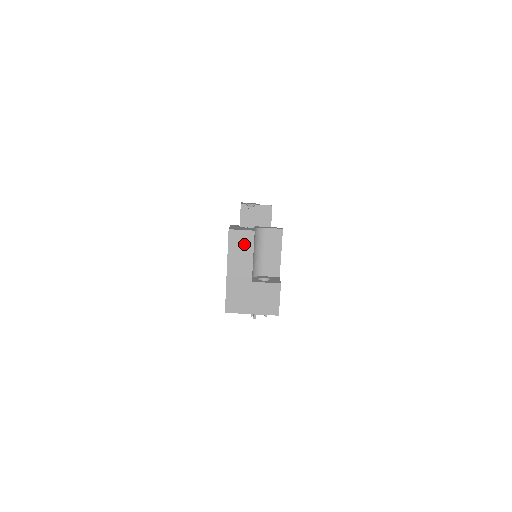
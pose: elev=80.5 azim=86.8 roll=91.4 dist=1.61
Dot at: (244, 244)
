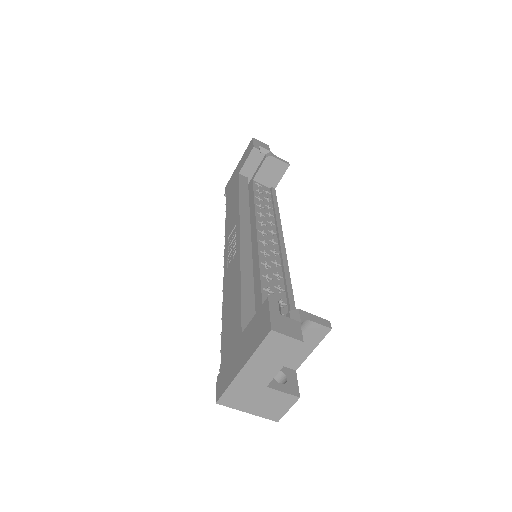
Dot at: (281, 350)
